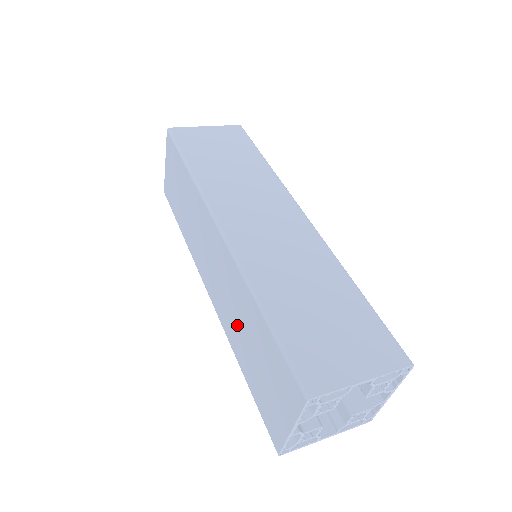
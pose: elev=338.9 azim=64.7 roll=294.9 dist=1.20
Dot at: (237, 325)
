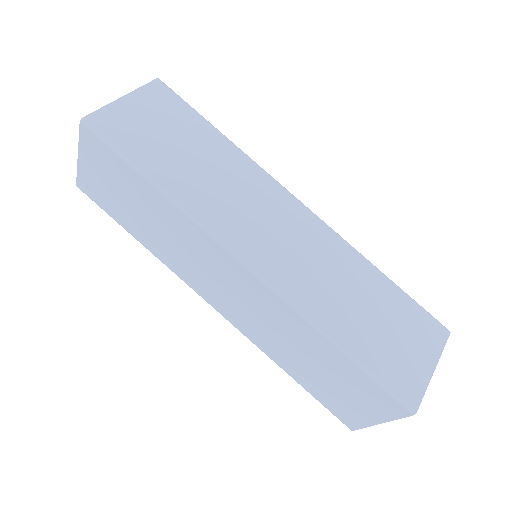
Dot at: (283, 345)
